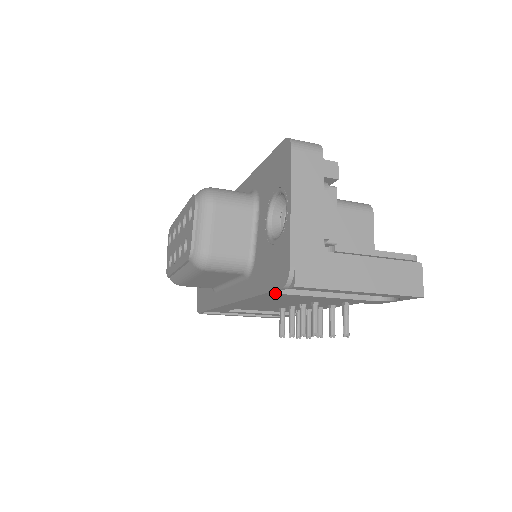
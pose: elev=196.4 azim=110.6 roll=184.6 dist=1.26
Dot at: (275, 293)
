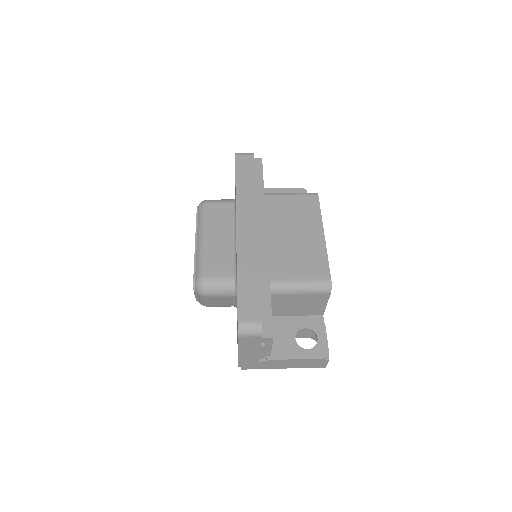
Dot at: occluded
